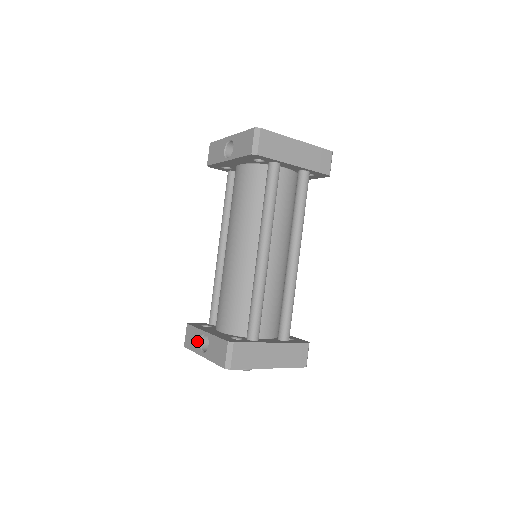
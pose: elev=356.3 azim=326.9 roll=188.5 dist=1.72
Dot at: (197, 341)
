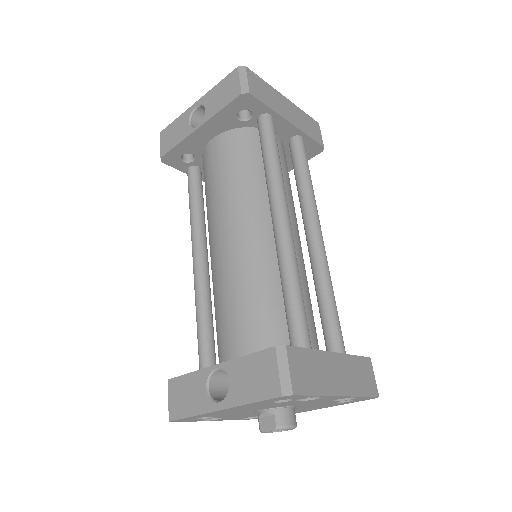
Dot at: (199, 392)
